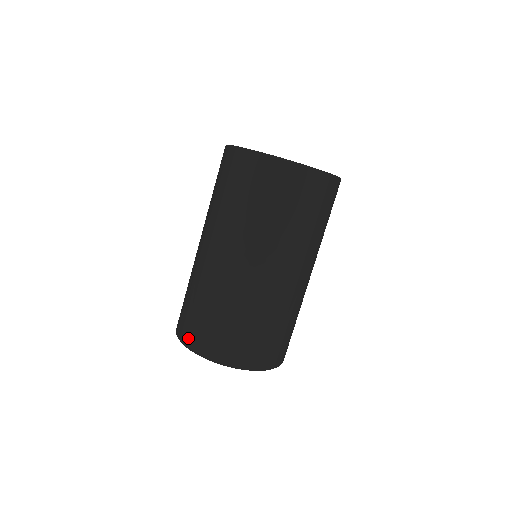
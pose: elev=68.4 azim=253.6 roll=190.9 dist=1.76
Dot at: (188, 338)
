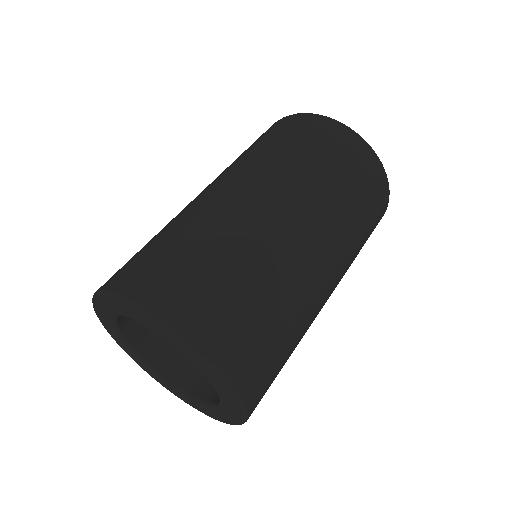
Dot at: (187, 316)
